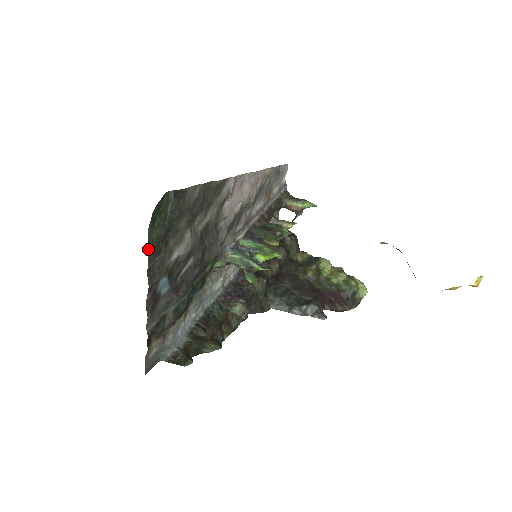
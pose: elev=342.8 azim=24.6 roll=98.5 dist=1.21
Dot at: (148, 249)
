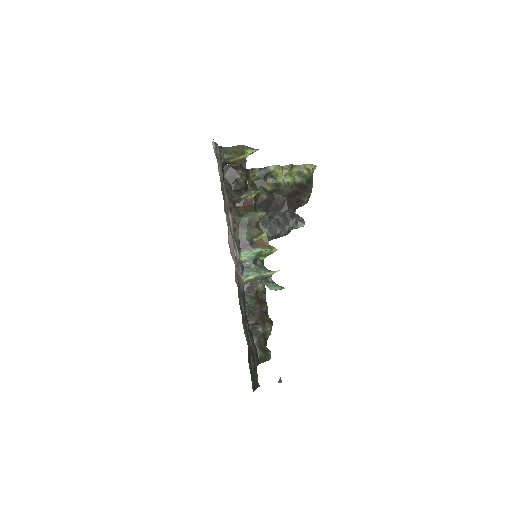
Dot at: occluded
